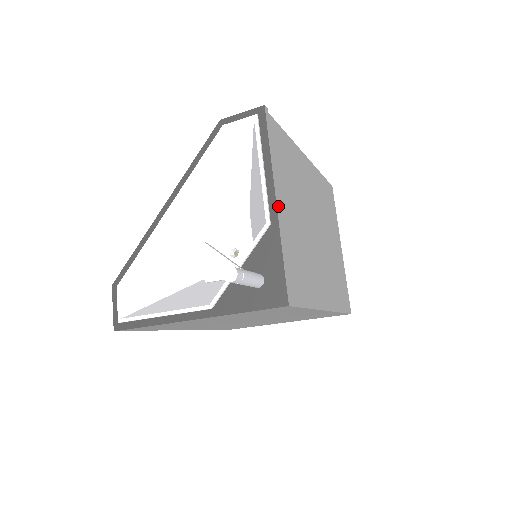
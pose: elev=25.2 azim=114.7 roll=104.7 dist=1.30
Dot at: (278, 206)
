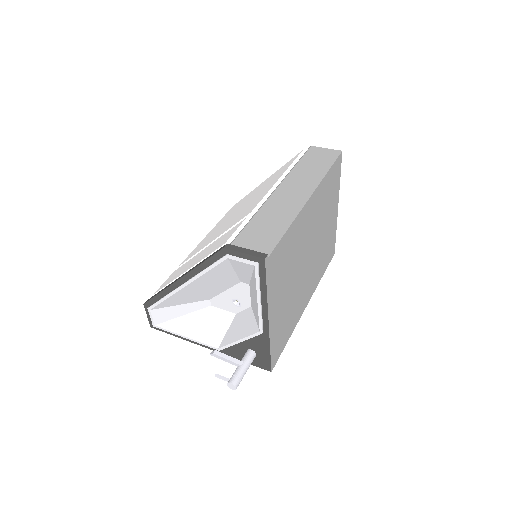
Dot at: (270, 322)
